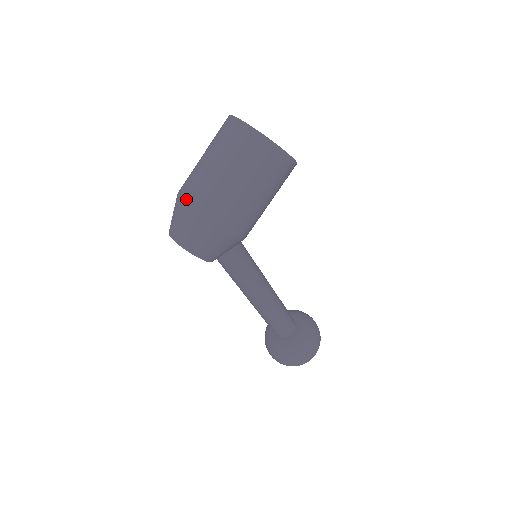
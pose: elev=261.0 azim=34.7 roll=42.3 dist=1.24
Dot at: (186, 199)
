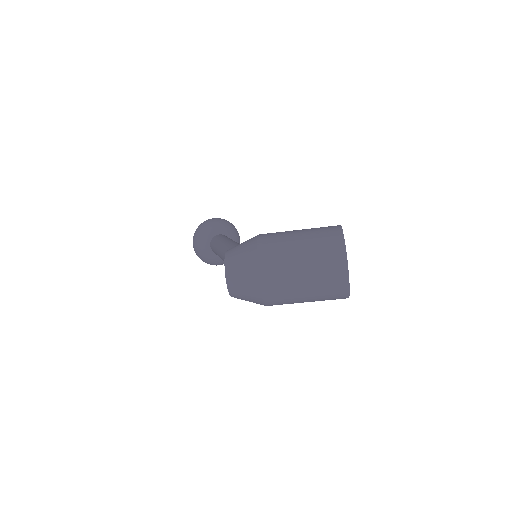
Dot at: (263, 283)
